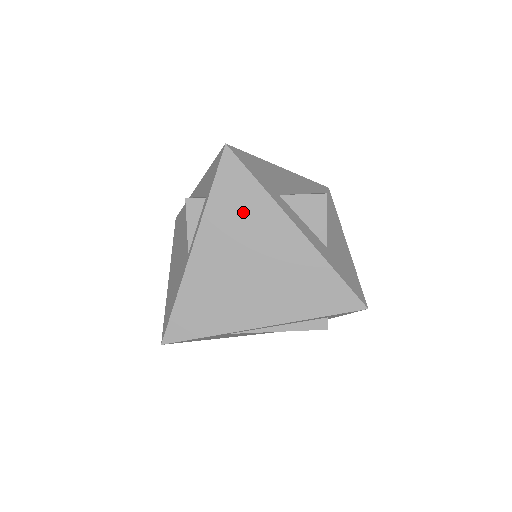
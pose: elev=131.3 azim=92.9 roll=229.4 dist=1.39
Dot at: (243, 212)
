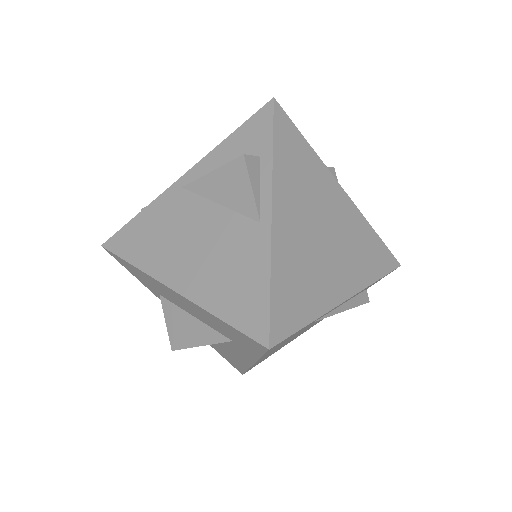
Dot at: (303, 171)
